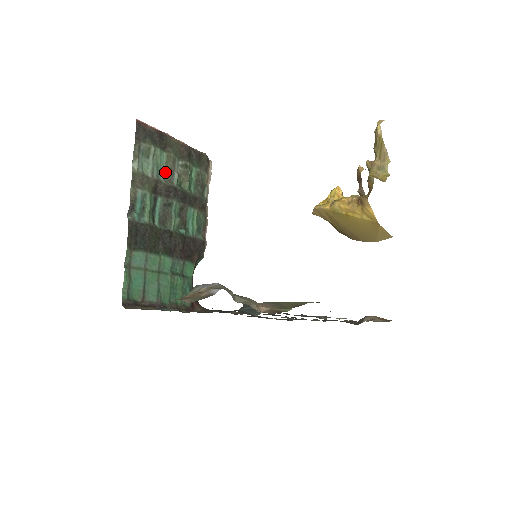
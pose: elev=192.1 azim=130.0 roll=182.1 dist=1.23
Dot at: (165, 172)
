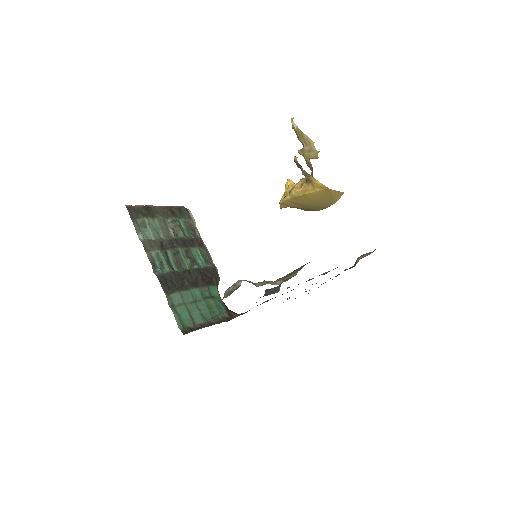
Dot at: (162, 232)
